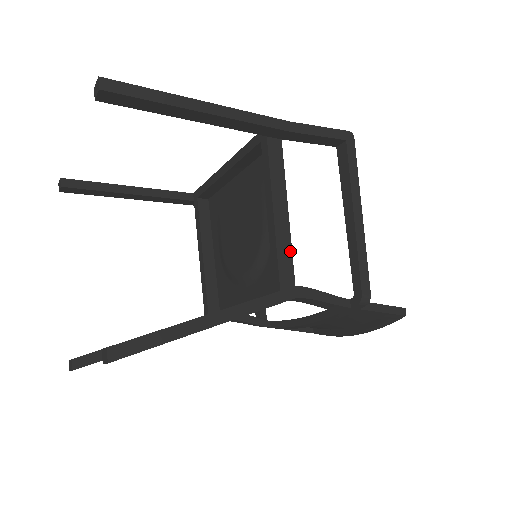
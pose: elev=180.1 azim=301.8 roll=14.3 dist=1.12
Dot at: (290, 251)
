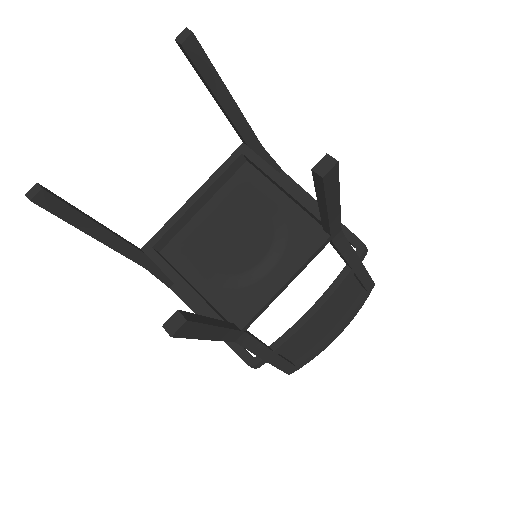
Dot at: occluded
